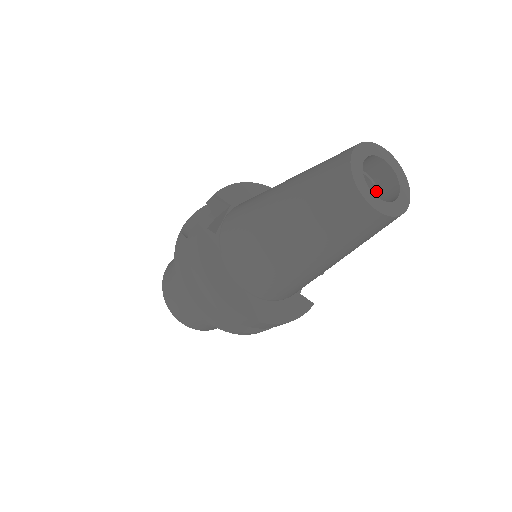
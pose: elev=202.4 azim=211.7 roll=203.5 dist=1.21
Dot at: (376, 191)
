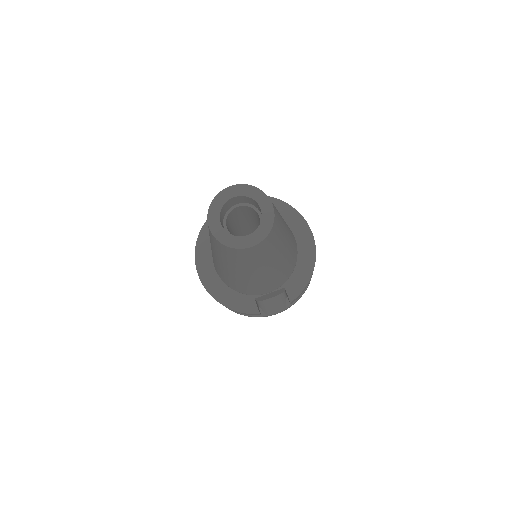
Dot at: occluded
